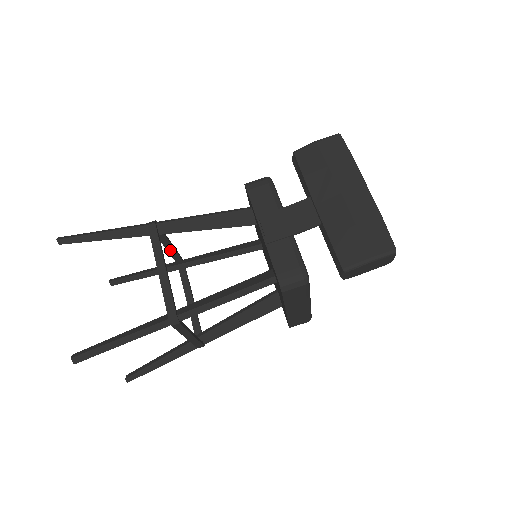
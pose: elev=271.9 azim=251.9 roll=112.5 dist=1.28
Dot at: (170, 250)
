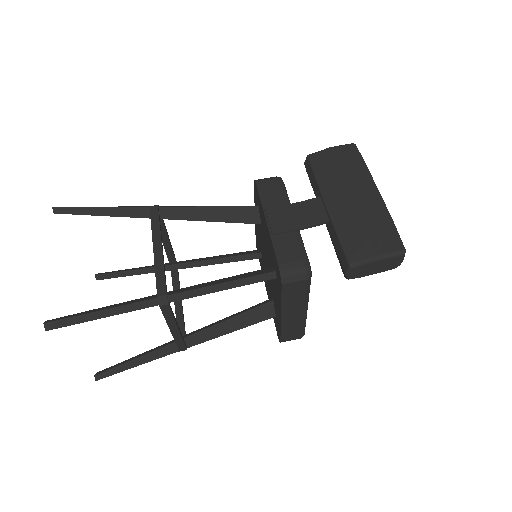
Dot at: (166, 245)
